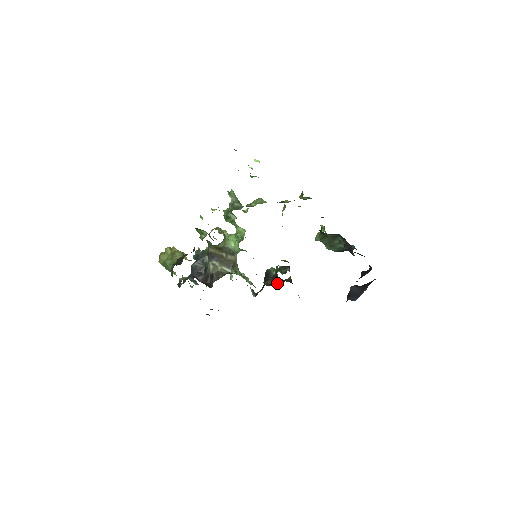
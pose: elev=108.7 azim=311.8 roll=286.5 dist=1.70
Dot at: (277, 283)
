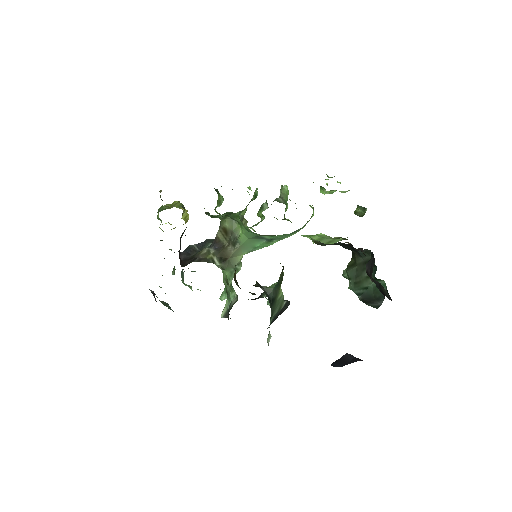
Dot at: occluded
